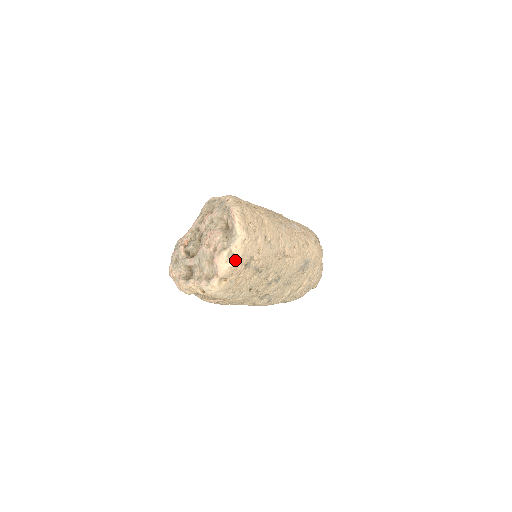
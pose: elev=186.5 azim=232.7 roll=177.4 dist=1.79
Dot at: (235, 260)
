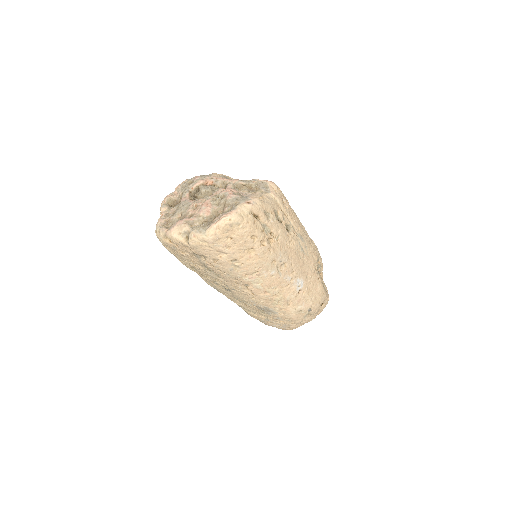
Dot at: (185, 241)
